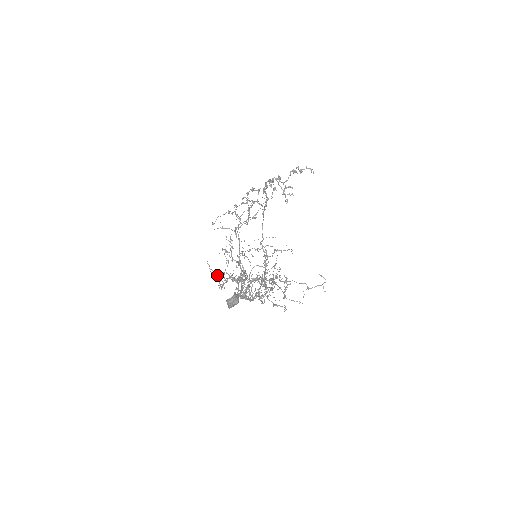
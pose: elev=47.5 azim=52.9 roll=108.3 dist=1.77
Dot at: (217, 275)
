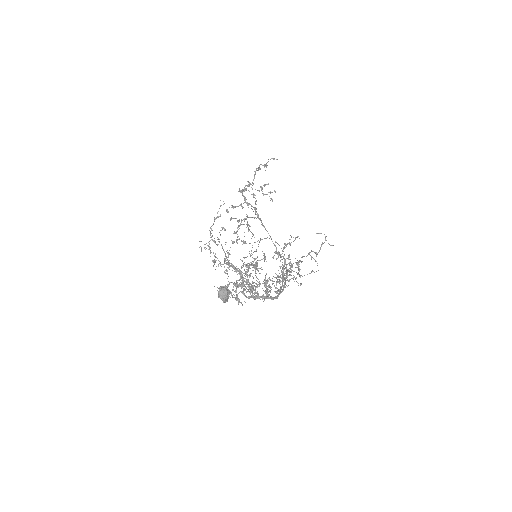
Dot at: occluded
